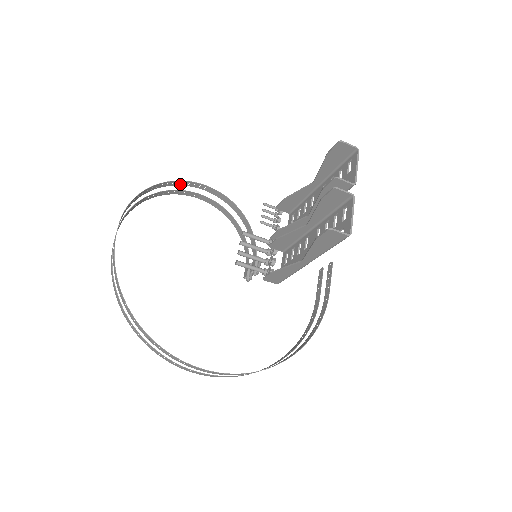
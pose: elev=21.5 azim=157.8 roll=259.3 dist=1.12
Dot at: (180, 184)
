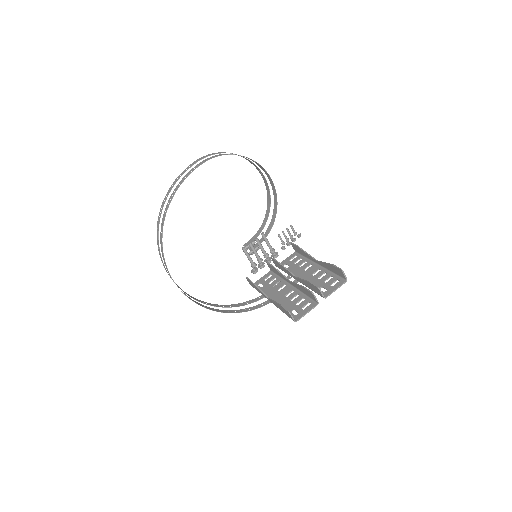
Dot at: (258, 164)
